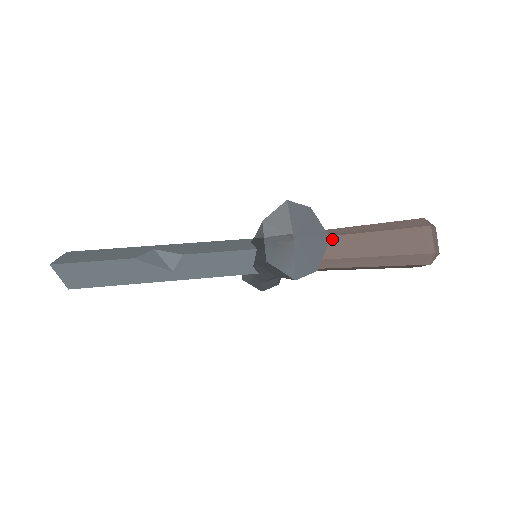
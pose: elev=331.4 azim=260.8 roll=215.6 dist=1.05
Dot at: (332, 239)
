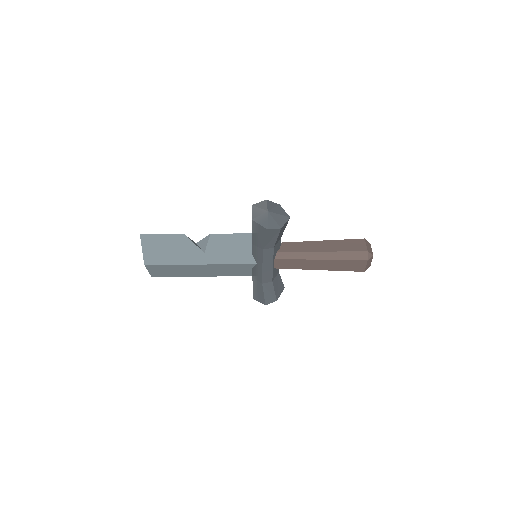
Dot at: (301, 243)
